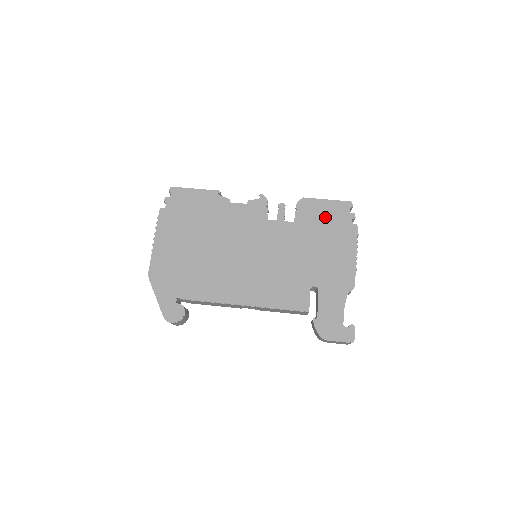
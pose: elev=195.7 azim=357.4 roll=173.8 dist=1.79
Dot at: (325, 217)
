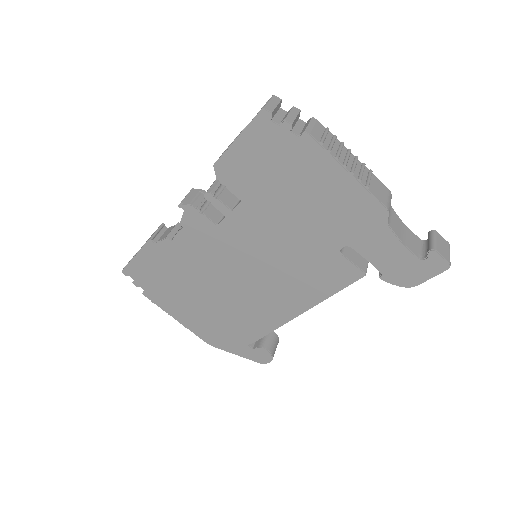
Dot at: (261, 163)
